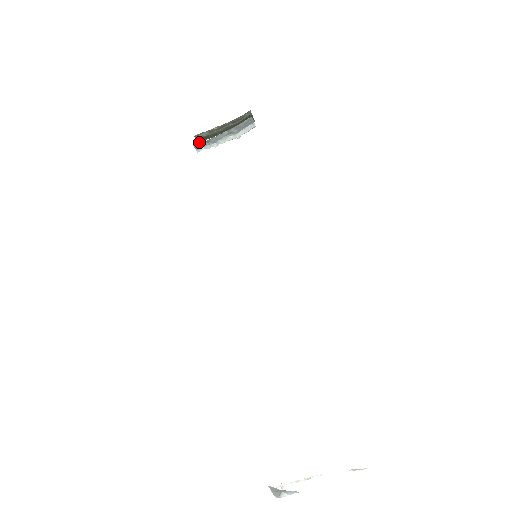
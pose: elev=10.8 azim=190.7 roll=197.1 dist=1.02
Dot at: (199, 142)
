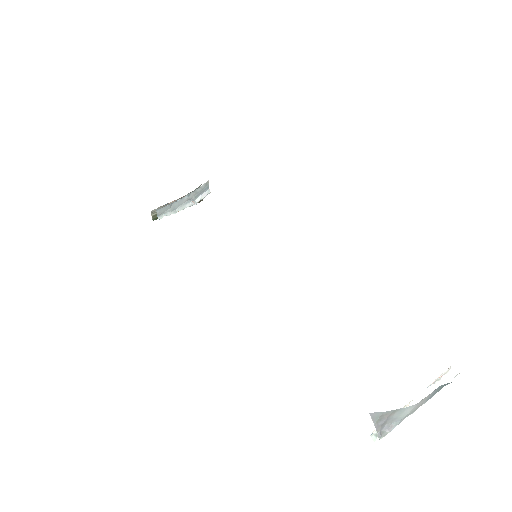
Dot at: occluded
